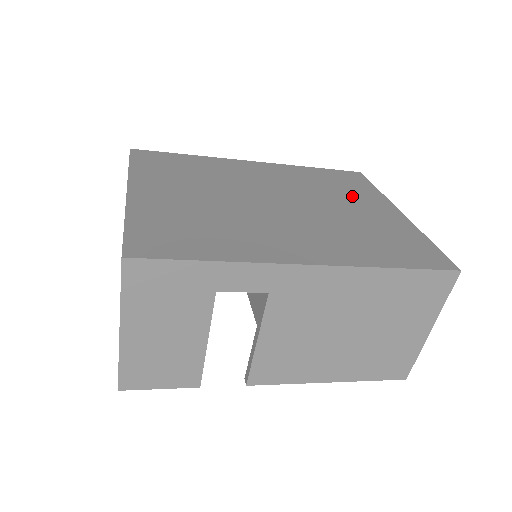
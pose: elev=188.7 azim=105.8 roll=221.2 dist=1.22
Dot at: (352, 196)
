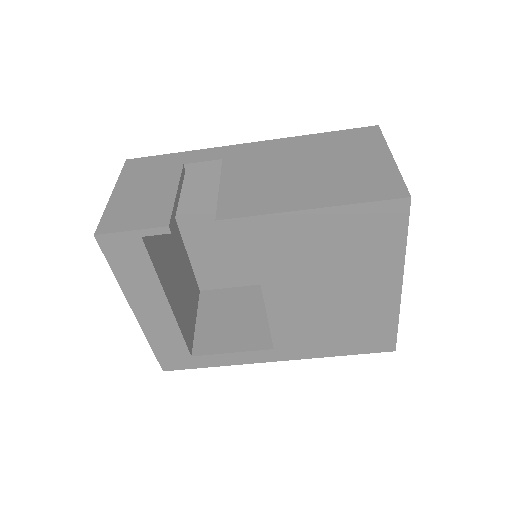
Dot at: occluded
